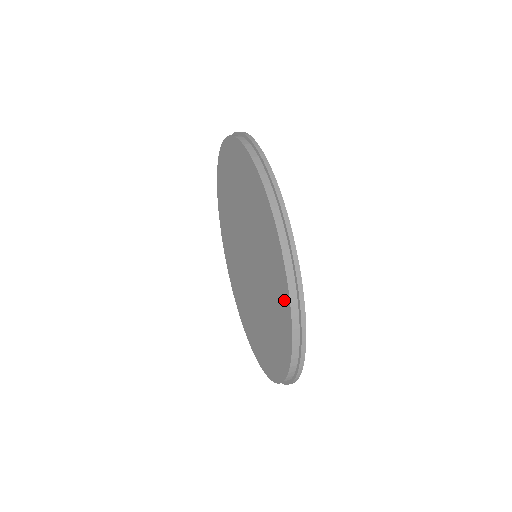
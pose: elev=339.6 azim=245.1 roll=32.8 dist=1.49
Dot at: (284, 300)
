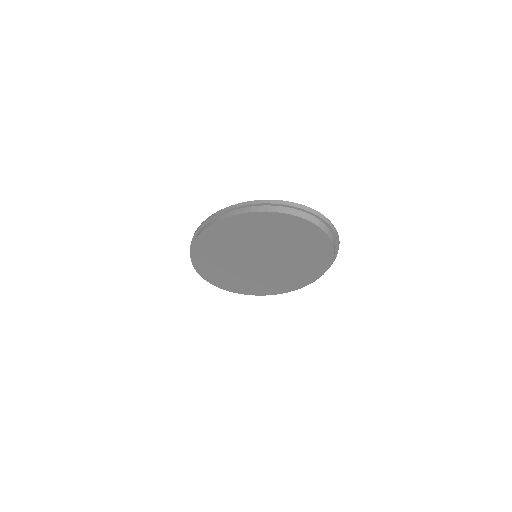
Dot at: (272, 291)
